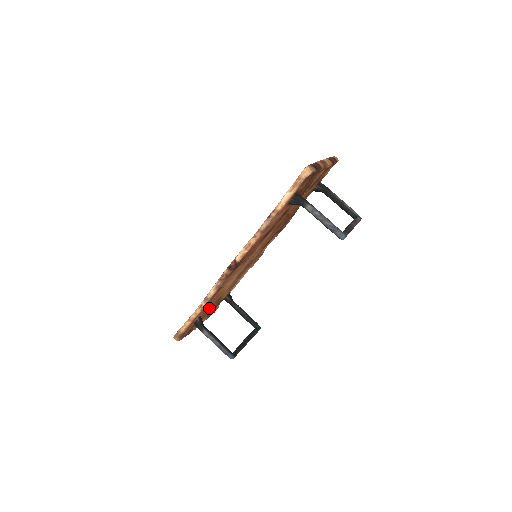
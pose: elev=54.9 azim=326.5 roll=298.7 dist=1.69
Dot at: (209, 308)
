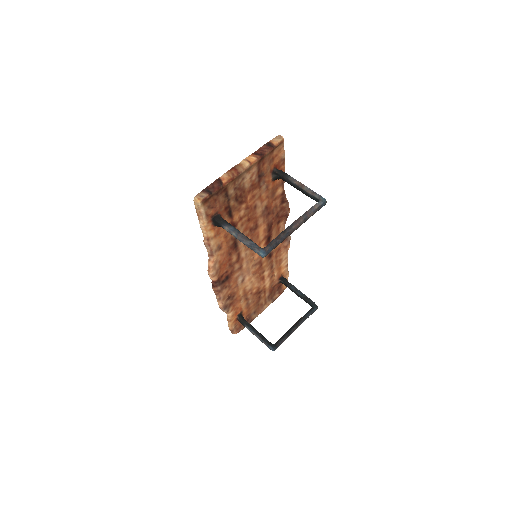
Dot at: (252, 302)
